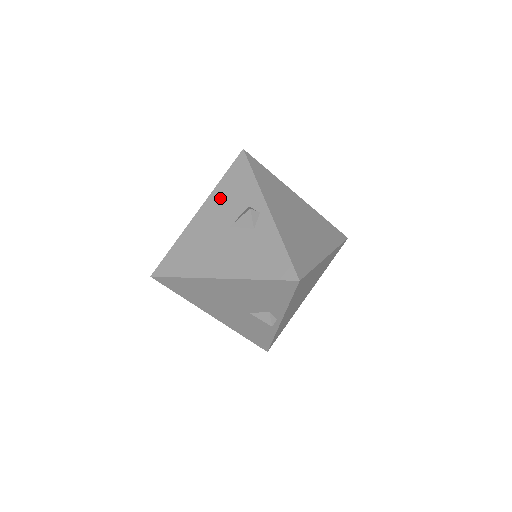
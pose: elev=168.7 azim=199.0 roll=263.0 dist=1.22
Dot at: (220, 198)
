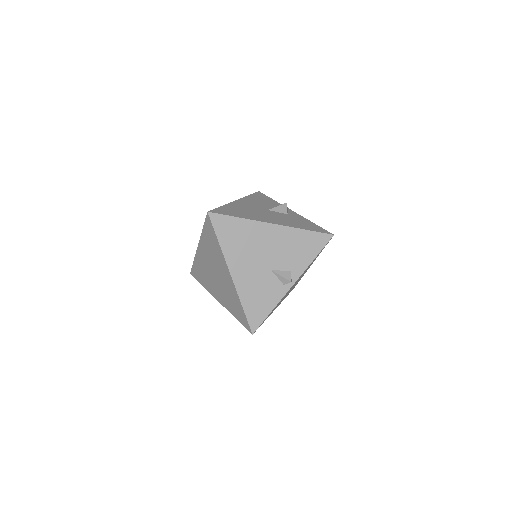
Dot at: (253, 200)
